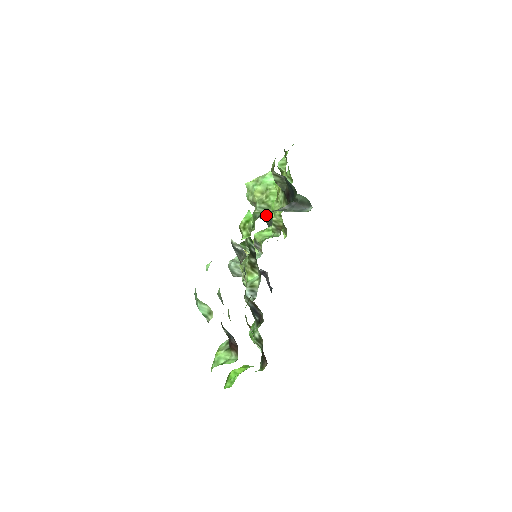
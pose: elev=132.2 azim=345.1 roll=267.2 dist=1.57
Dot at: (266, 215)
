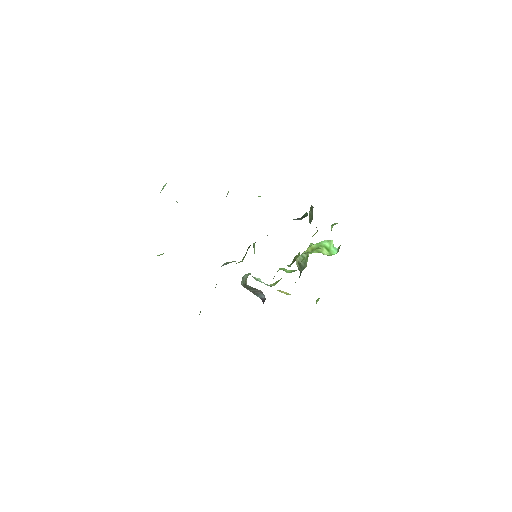
Dot at: (302, 264)
